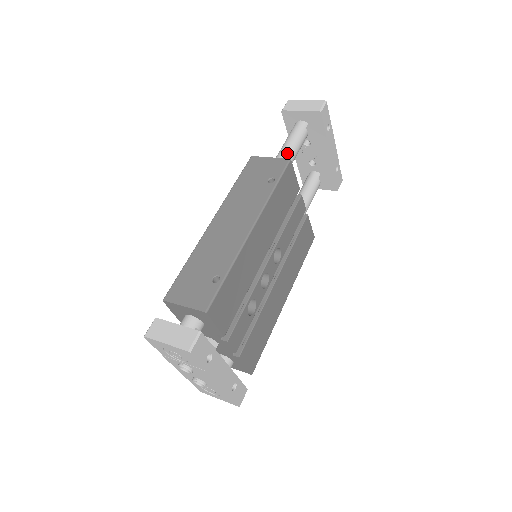
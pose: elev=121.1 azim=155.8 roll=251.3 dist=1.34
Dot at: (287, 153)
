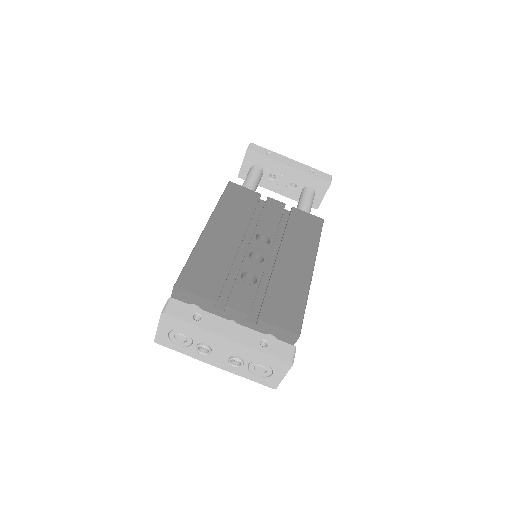
Dot at: occluded
